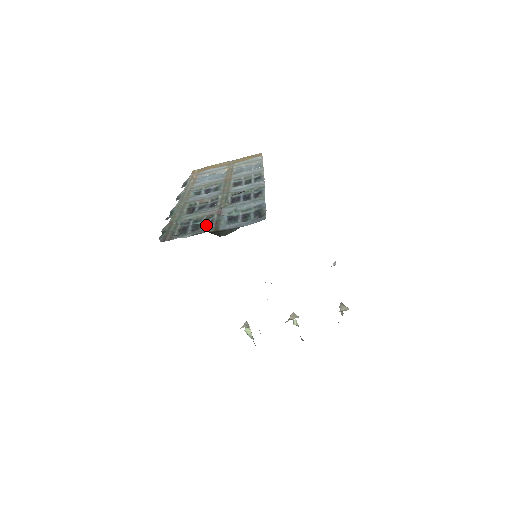
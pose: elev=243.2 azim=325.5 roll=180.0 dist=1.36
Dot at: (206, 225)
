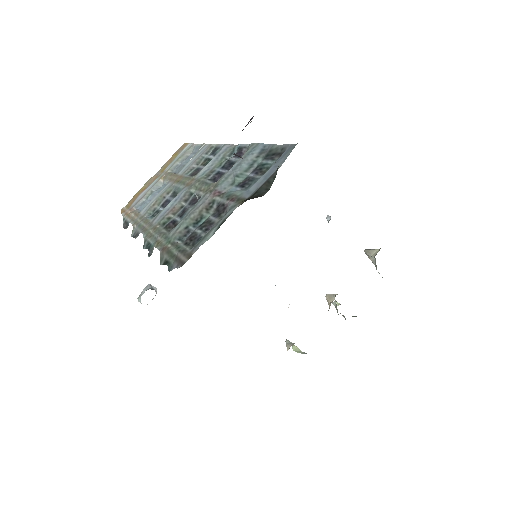
Dot at: (217, 213)
